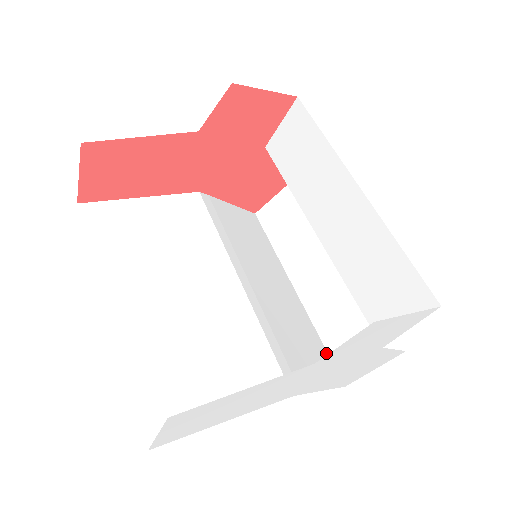
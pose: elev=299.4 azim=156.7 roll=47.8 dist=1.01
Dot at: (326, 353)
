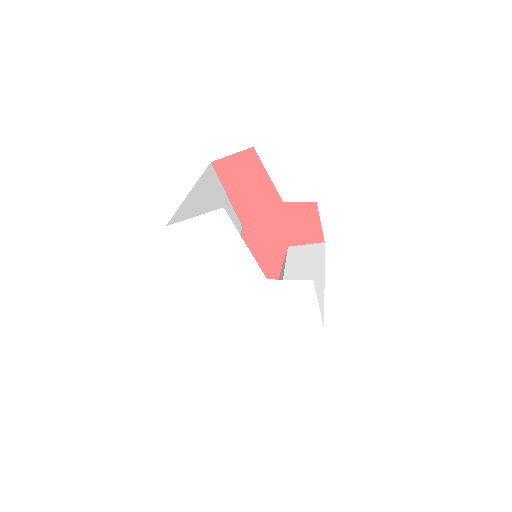
Dot at: occluded
